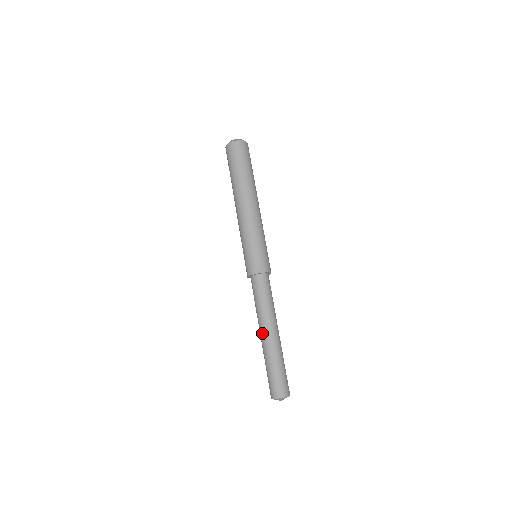
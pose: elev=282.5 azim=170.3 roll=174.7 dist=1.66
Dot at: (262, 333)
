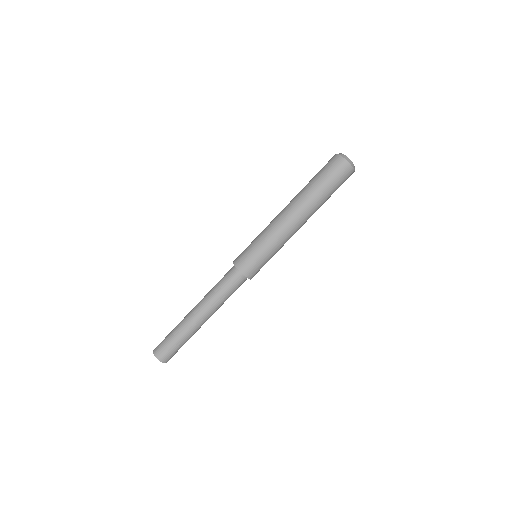
Dot at: (198, 312)
